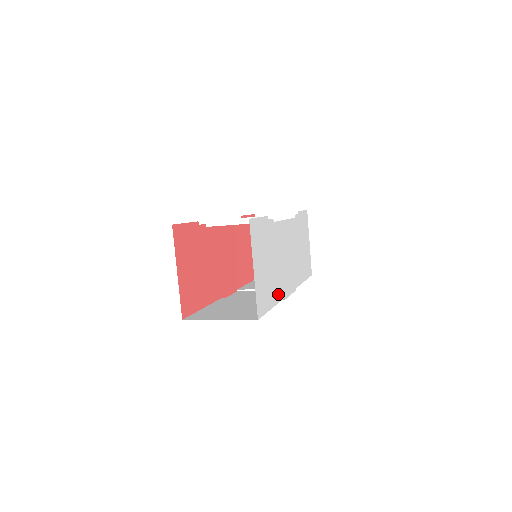
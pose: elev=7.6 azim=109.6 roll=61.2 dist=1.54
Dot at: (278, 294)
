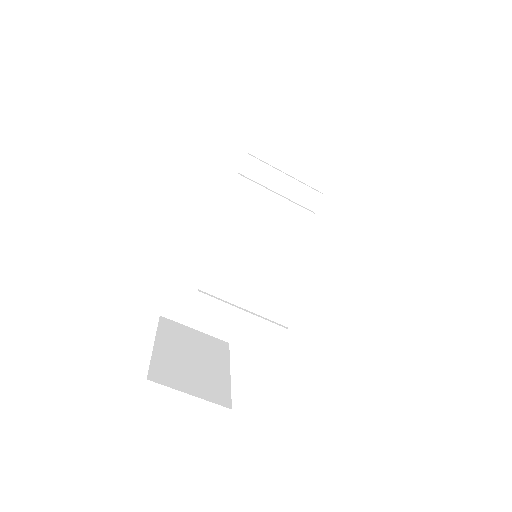
Dot at: occluded
